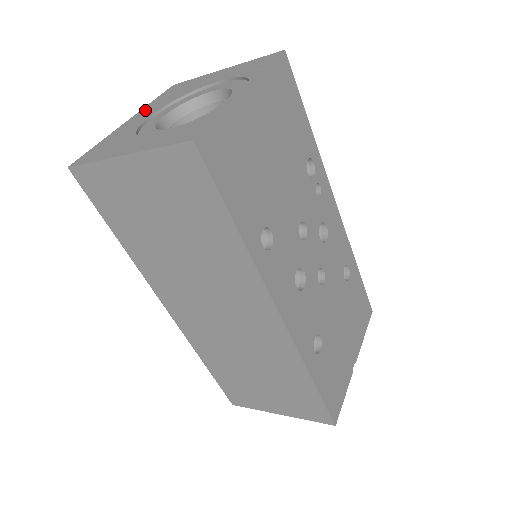
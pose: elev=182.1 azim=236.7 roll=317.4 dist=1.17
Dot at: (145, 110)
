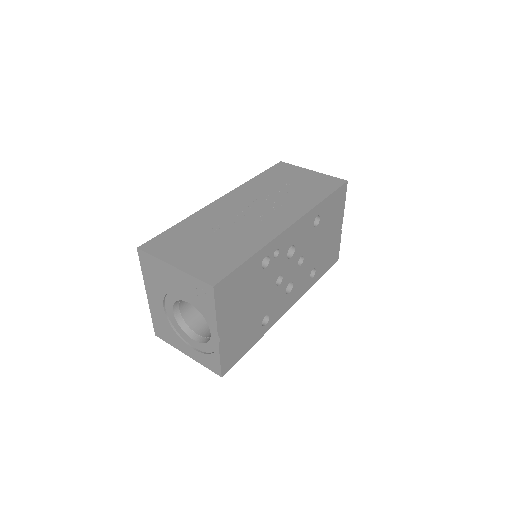
Dot at: (150, 289)
